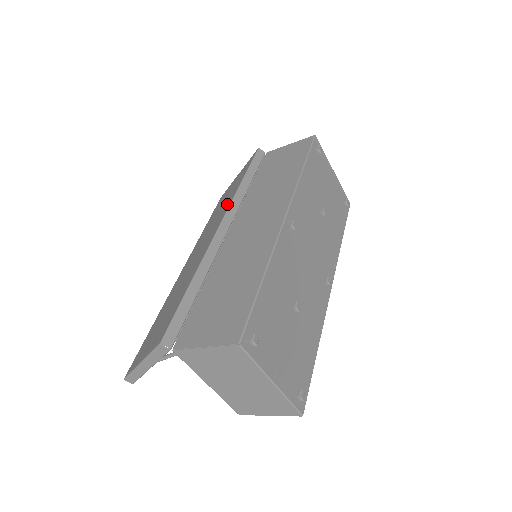
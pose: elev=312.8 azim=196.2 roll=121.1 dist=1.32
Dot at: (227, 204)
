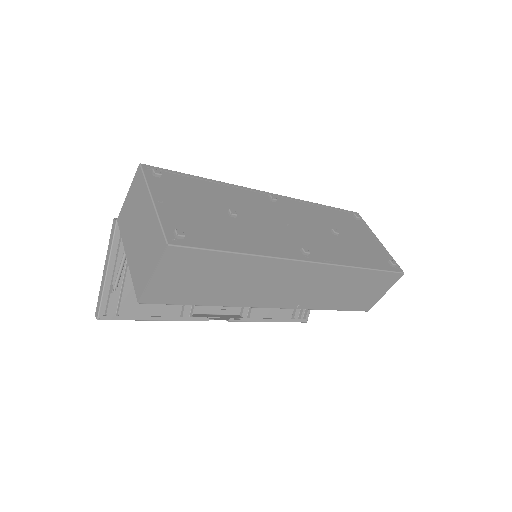
Dot at: occluded
